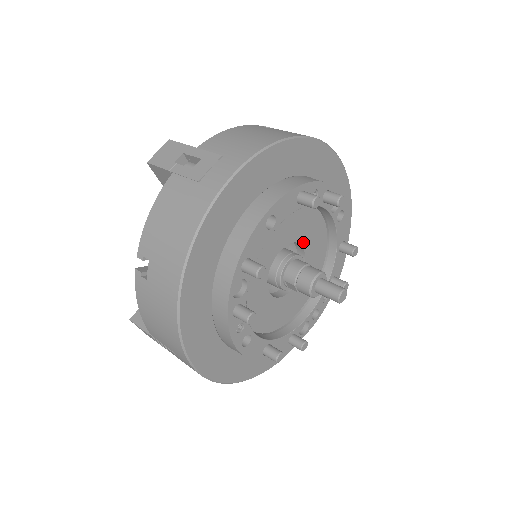
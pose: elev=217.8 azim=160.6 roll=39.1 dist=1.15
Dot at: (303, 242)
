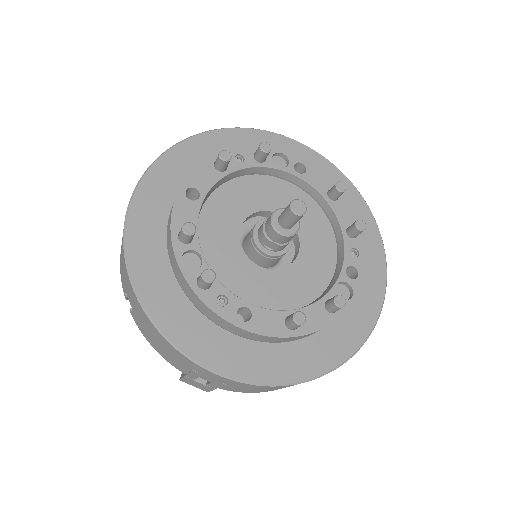
Dot at: (274, 209)
